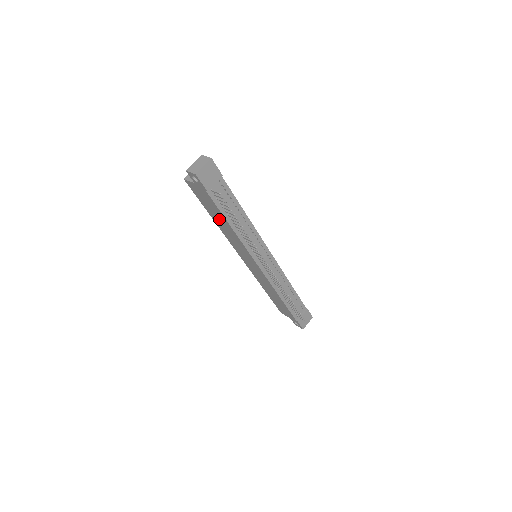
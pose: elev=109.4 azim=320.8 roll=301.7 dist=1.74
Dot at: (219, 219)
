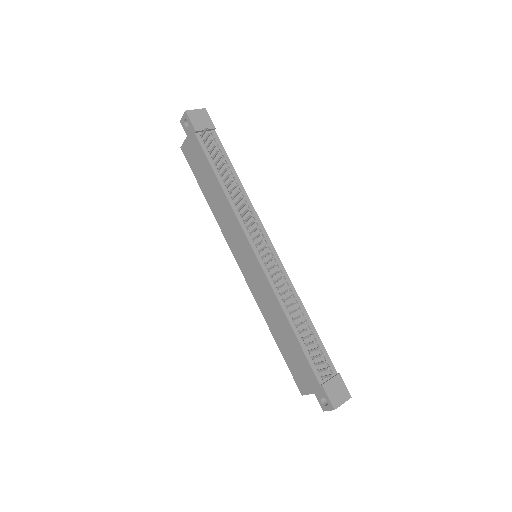
Dot at: (210, 187)
